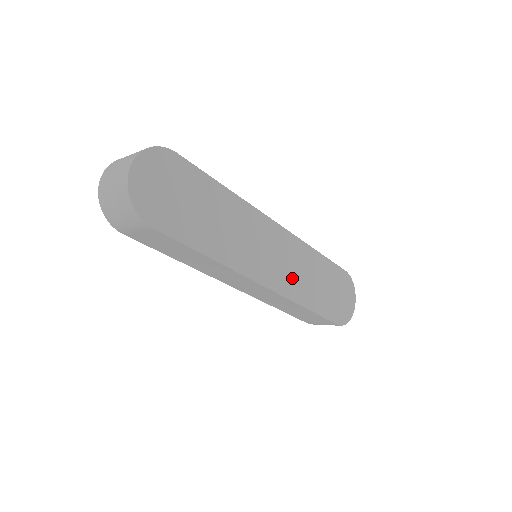
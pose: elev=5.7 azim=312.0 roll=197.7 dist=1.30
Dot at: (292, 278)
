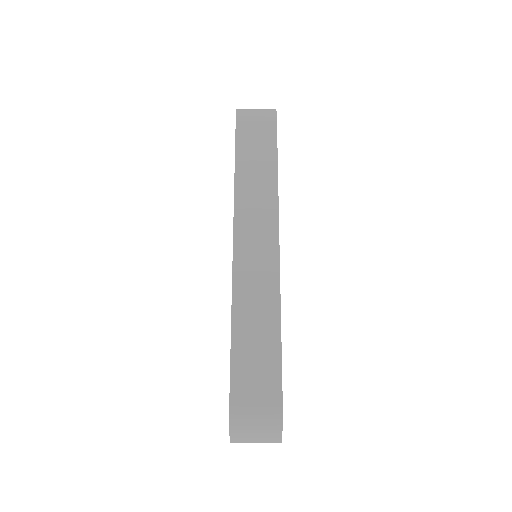
Dot at: occluded
